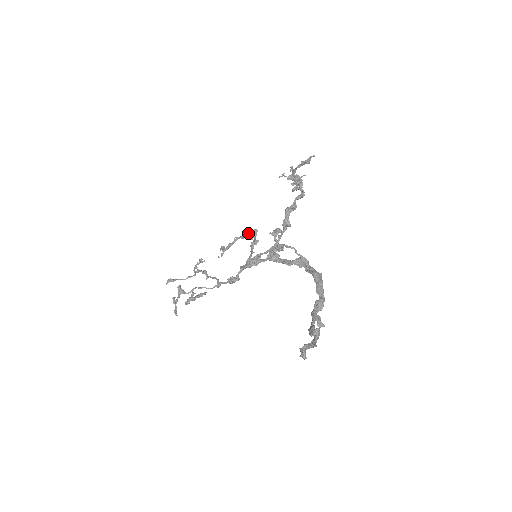
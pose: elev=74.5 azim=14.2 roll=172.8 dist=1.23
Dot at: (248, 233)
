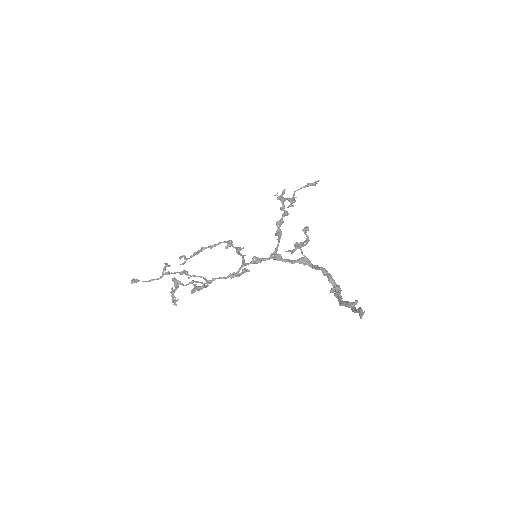
Dot at: occluded
